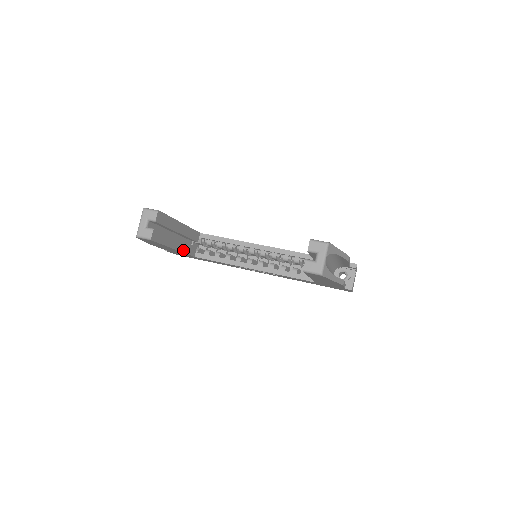
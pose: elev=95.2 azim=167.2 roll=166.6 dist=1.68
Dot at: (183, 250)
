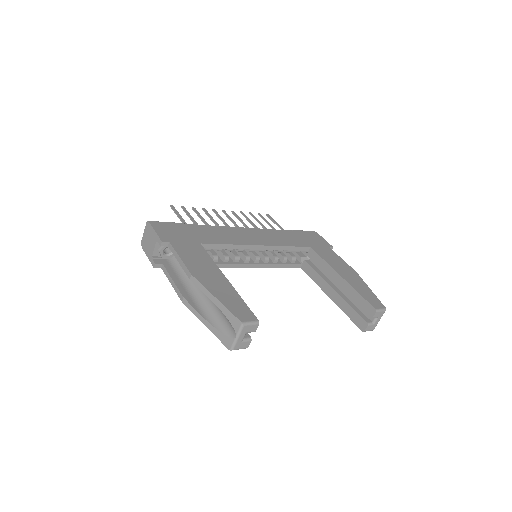
Dot at: occluded
